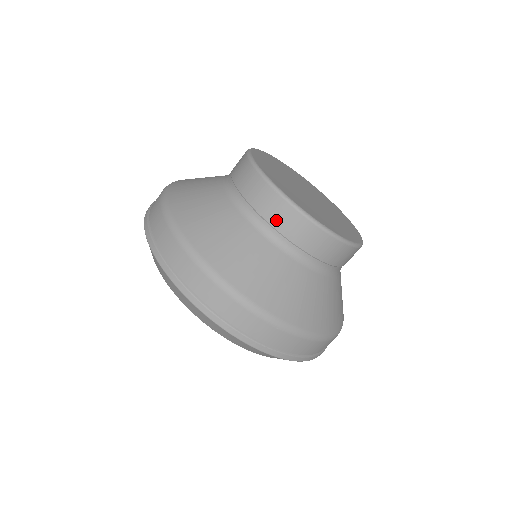
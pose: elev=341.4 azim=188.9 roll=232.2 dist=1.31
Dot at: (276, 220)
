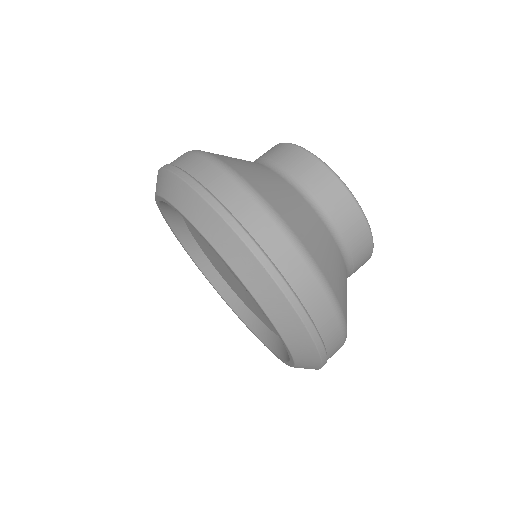
Dot at: (280, 157)
